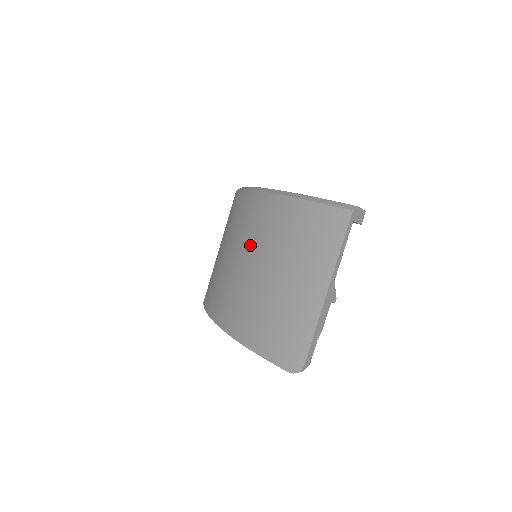
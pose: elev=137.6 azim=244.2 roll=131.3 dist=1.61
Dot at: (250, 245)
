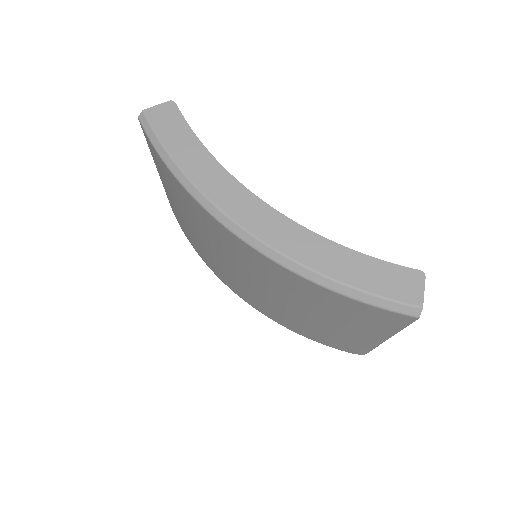
Dot at: (255, 278)
